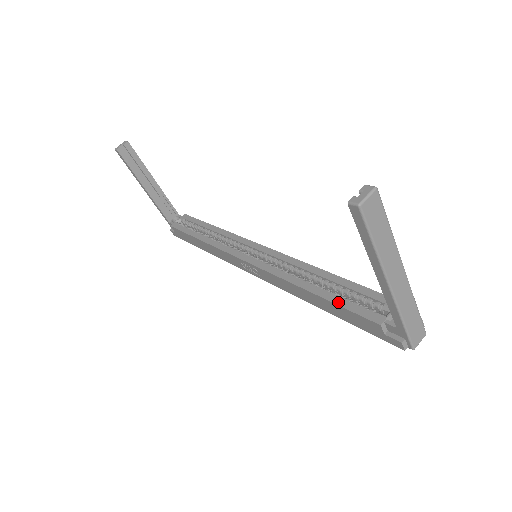
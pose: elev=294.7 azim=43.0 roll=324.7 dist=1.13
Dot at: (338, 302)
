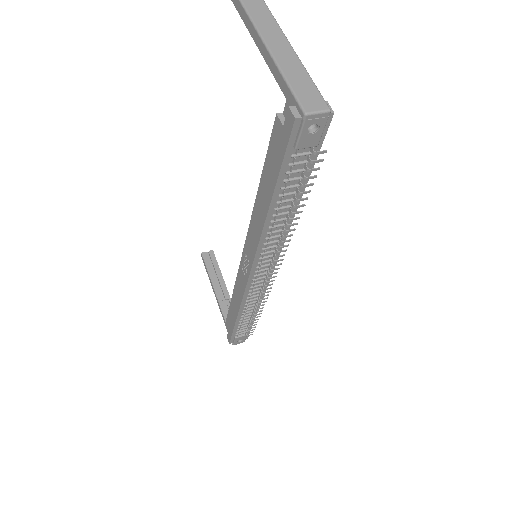
Dot at: (267, 162)
